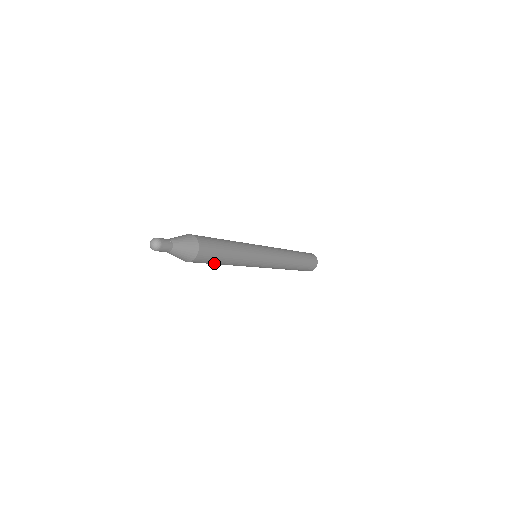
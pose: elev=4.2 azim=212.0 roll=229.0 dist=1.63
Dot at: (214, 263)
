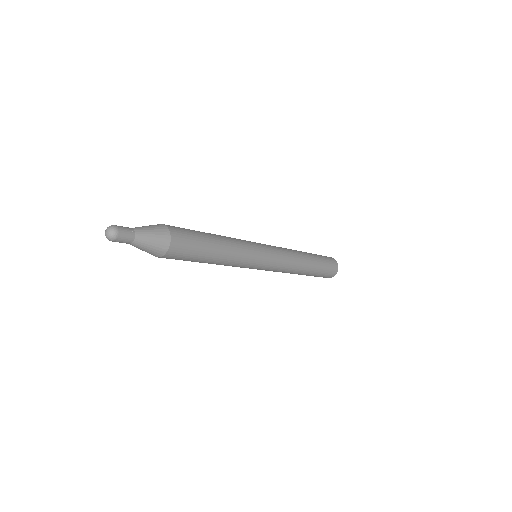
Dot at: (199, 259)
